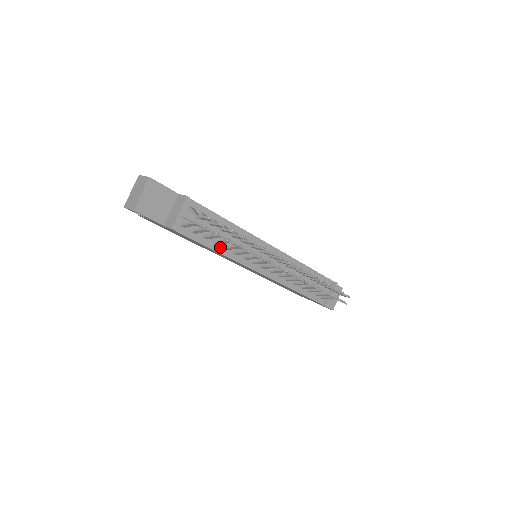
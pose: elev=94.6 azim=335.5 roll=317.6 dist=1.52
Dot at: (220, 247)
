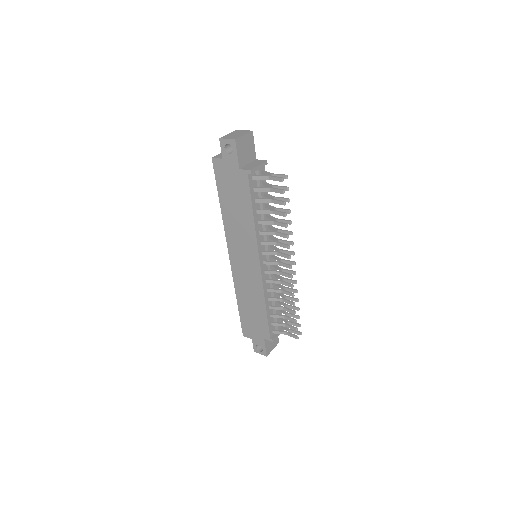
Dot at: (257, 218)
